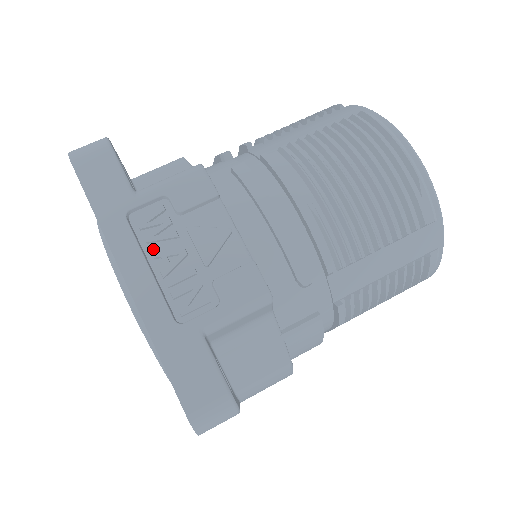
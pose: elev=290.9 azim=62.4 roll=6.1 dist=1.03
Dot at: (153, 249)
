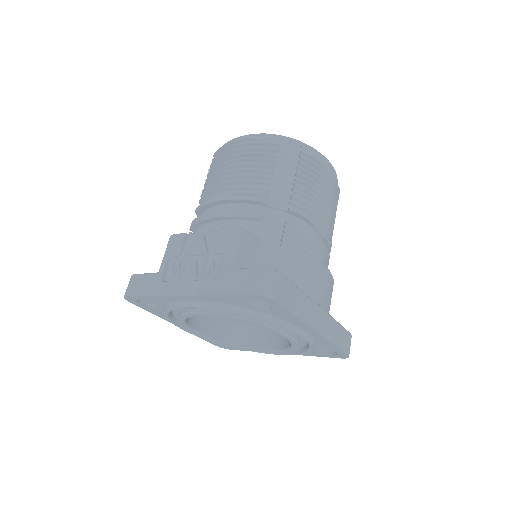
Dot at: (184, 277)
